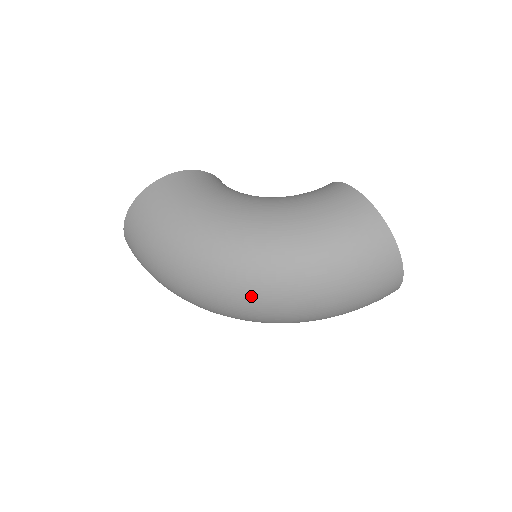
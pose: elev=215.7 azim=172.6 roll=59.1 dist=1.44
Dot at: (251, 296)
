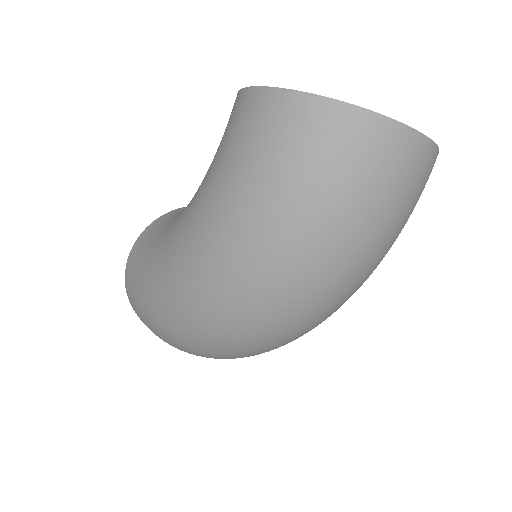
Dot at: (245, 322)
